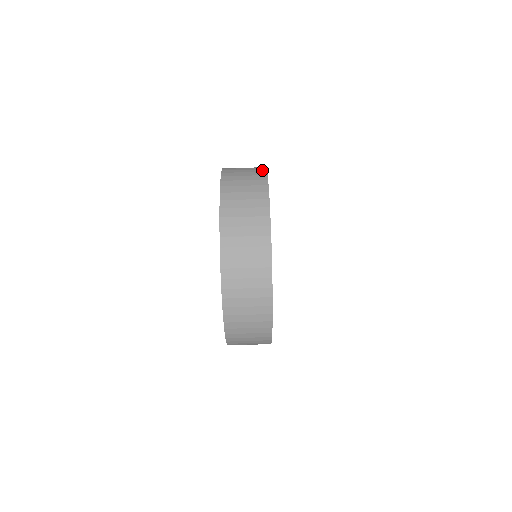
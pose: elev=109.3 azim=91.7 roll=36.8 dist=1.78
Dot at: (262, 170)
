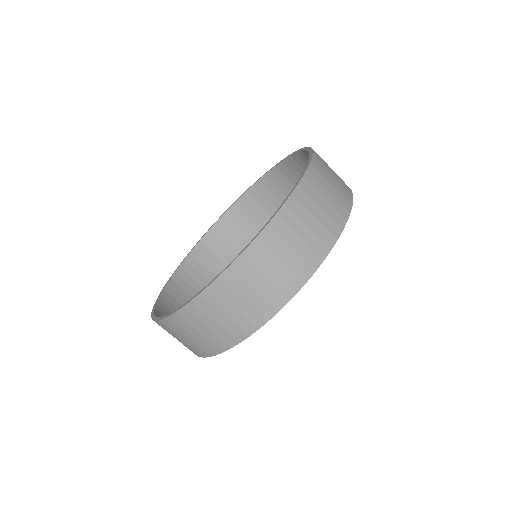
Dot at: (289, 292)
